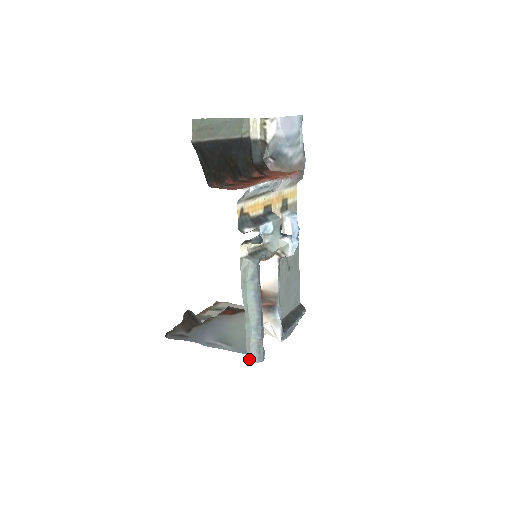
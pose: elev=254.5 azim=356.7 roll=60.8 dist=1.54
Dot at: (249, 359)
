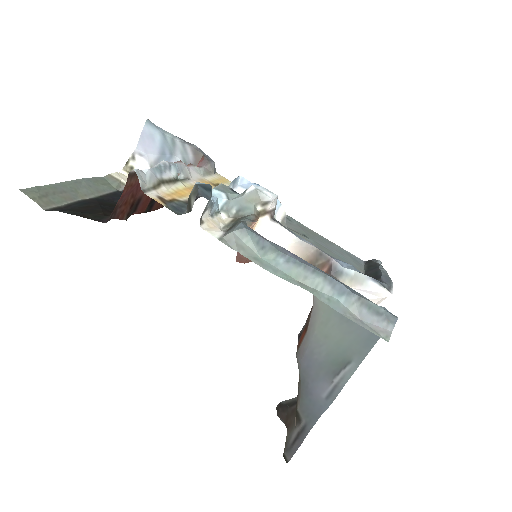
Dot at: (379, 334)
